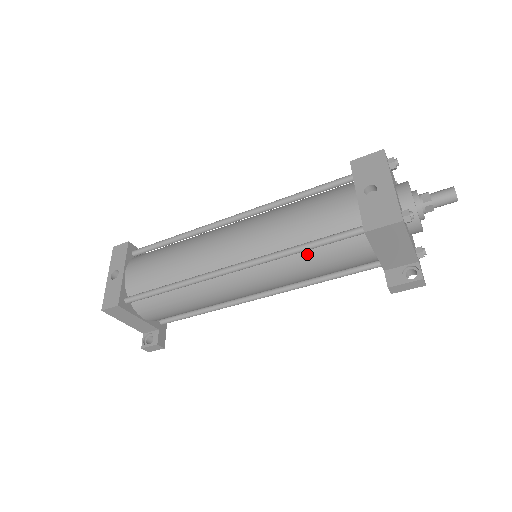
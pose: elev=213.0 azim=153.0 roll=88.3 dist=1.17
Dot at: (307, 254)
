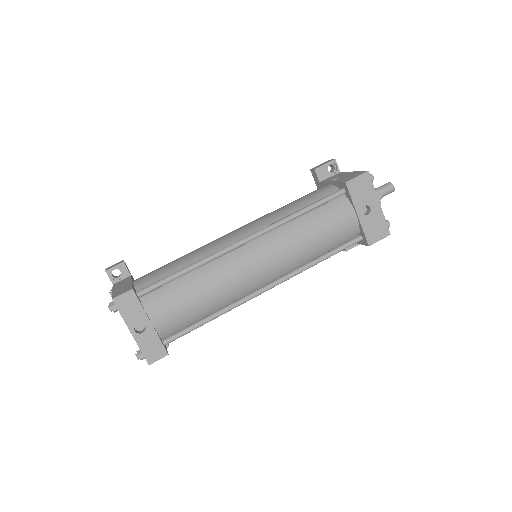
Dot at: occluded
